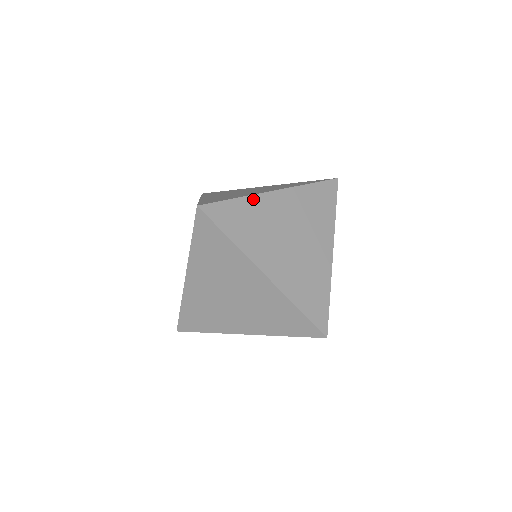
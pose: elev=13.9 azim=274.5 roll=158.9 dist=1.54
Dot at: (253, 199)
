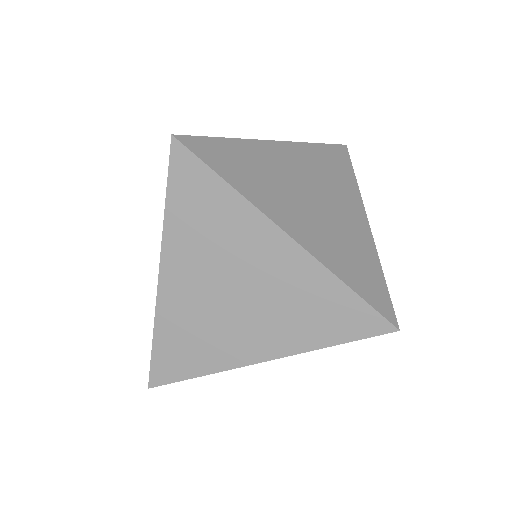
Dot at: occluded
